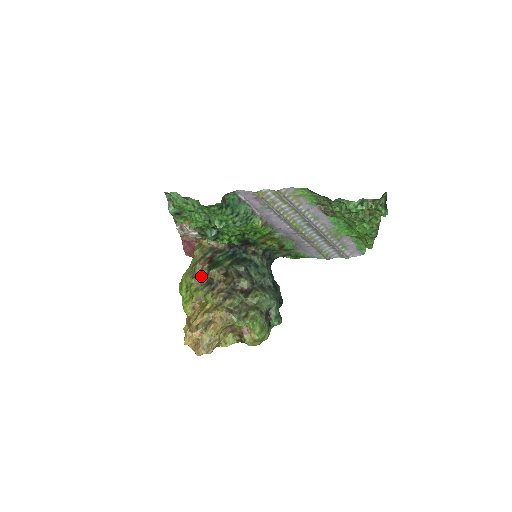
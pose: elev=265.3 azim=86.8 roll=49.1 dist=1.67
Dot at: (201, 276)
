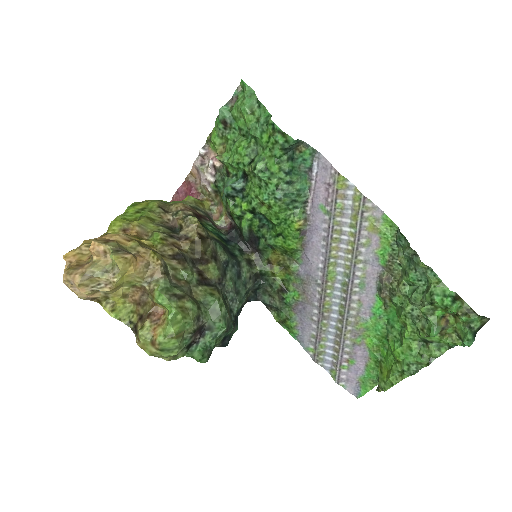
Dot at: (171, 215)
